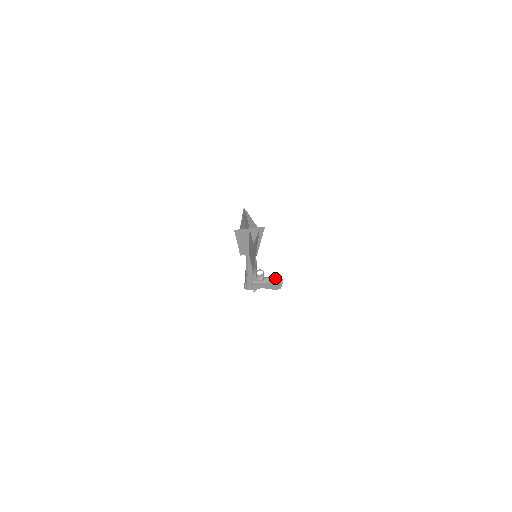
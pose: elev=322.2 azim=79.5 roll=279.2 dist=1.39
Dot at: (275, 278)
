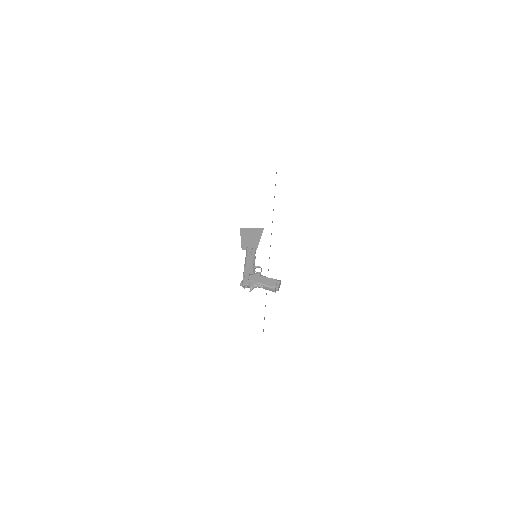
Dot at: occluded
